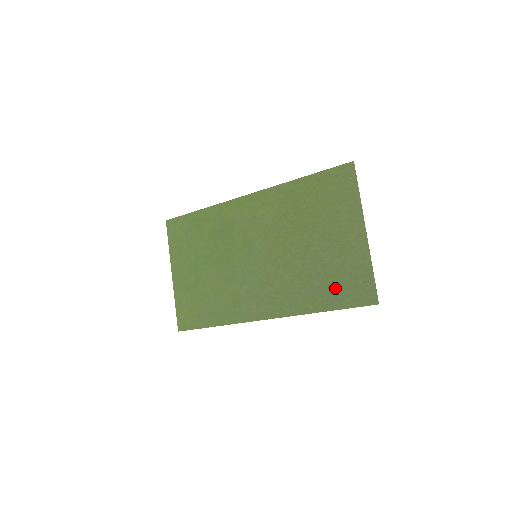
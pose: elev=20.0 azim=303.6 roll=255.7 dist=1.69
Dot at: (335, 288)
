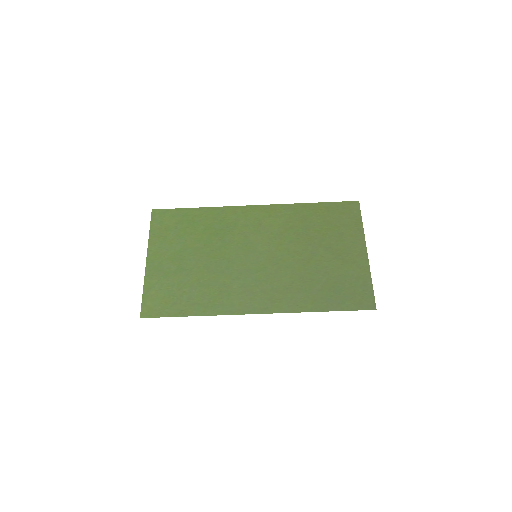
Dot at: (336, 292)
